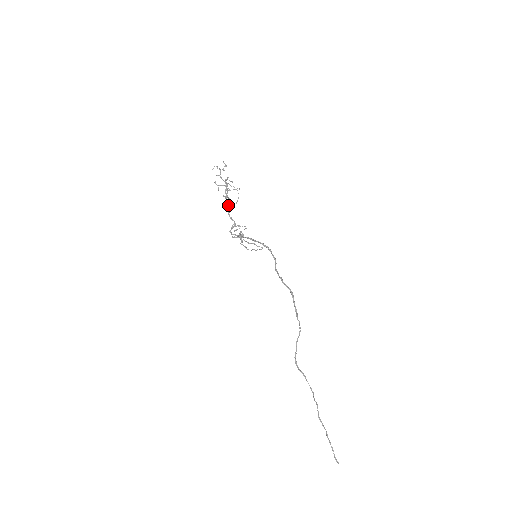
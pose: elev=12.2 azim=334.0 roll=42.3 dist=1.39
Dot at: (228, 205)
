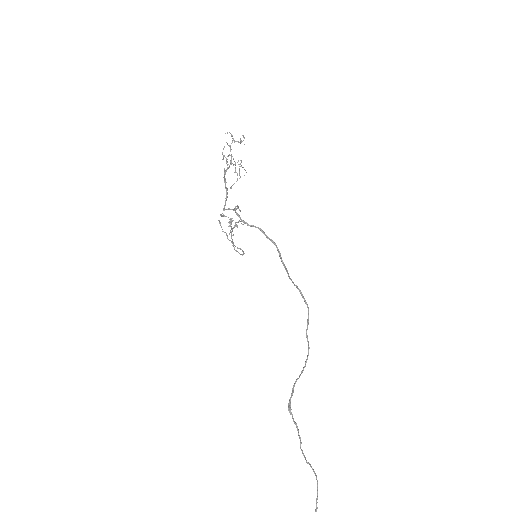
Dot at: (226, 182)
